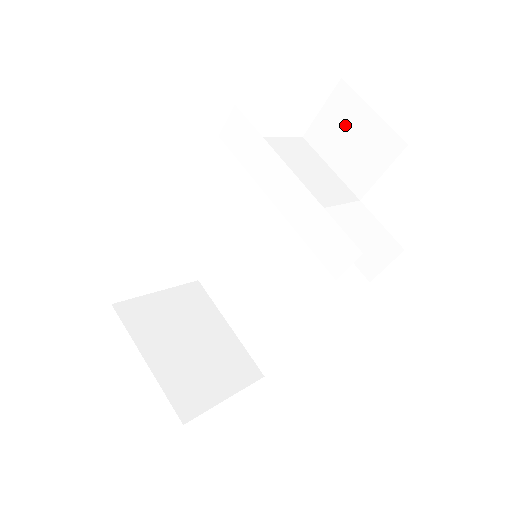
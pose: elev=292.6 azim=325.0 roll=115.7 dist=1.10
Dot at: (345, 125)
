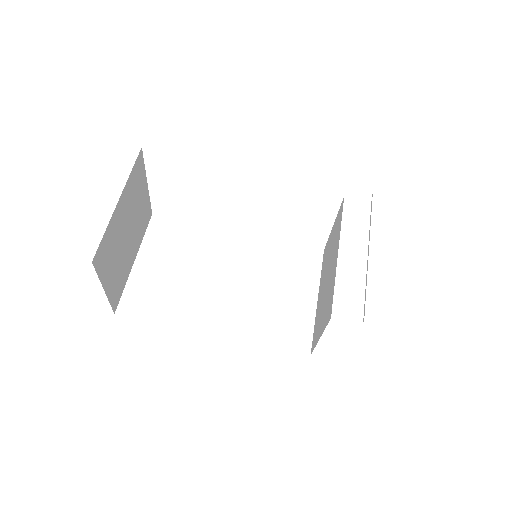
Dot at: occluded
